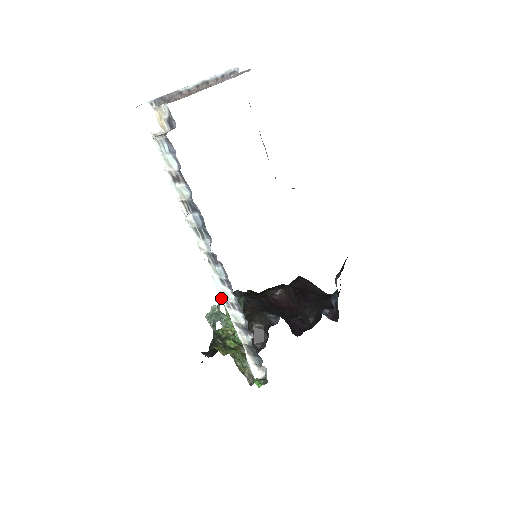
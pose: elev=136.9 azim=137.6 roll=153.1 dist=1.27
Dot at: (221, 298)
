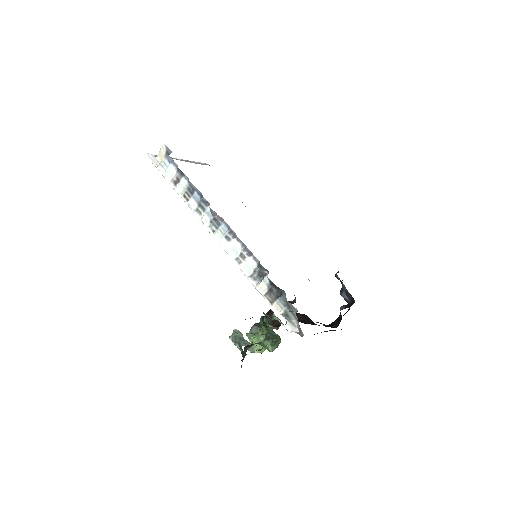
Dot at: occluded
